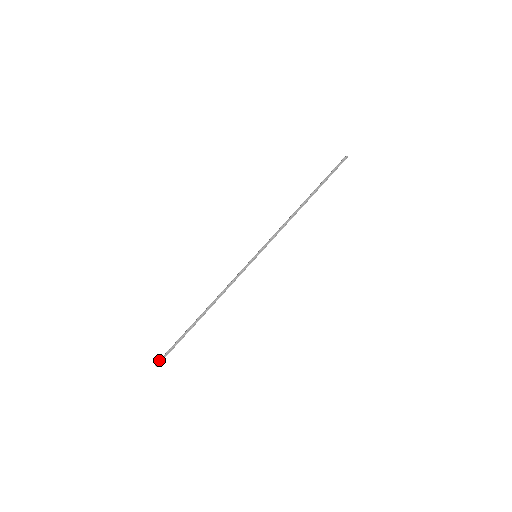
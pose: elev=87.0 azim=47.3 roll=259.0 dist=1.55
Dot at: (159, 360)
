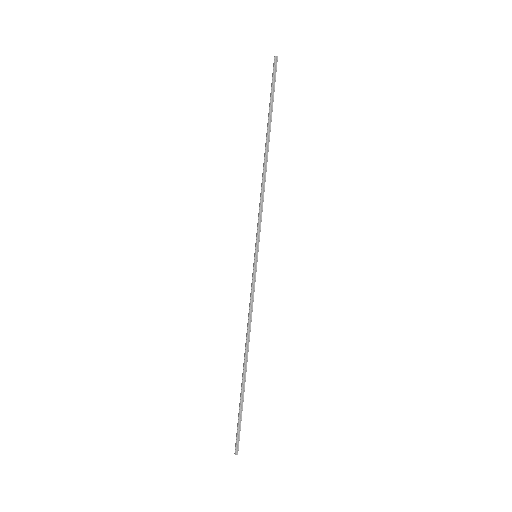
Dot at: (235, 446)
